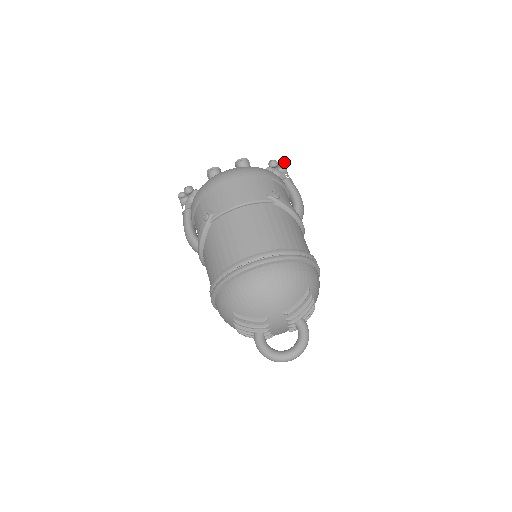
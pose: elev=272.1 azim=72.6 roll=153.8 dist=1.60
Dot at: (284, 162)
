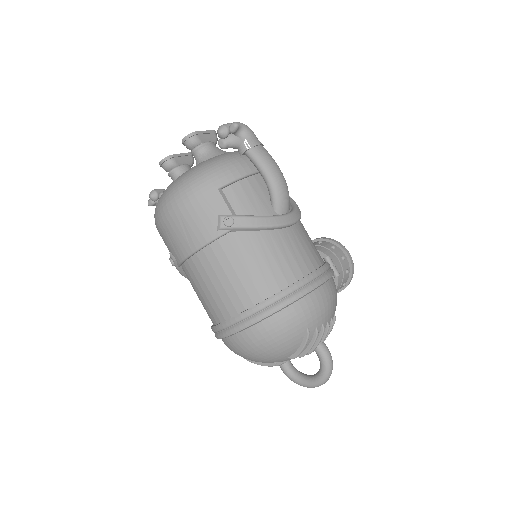
Dot at: (235, 126)
